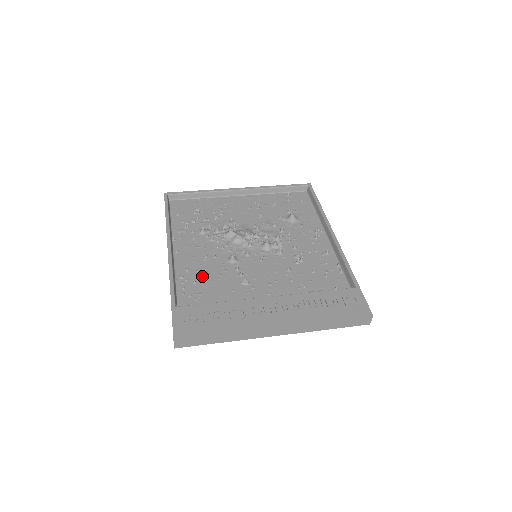
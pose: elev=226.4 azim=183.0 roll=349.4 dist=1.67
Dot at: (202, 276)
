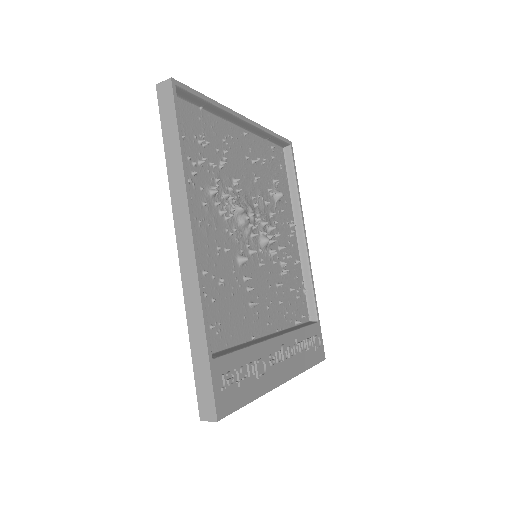
Dot at: (219, 288)
